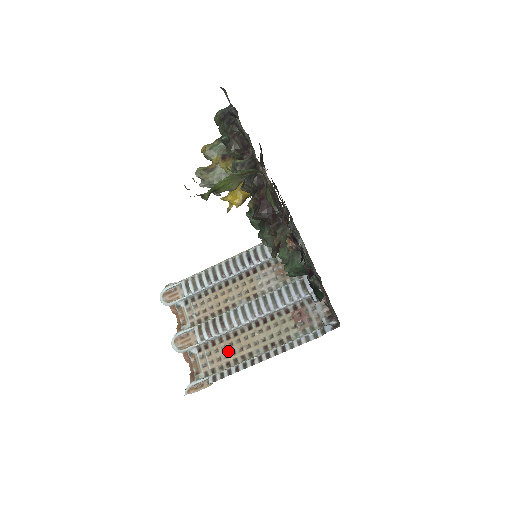
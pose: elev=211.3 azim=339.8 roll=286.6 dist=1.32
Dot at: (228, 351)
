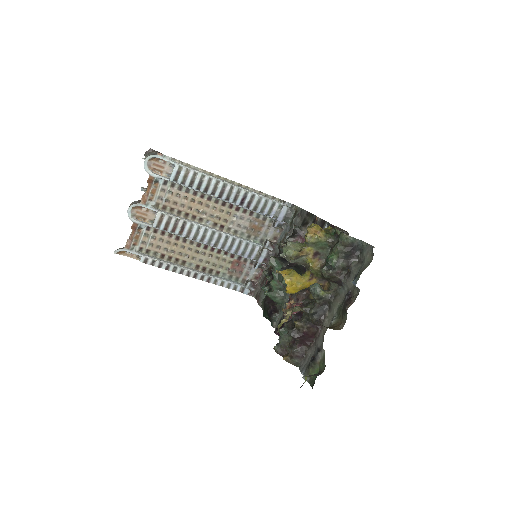
Dot at: (170, 248)
